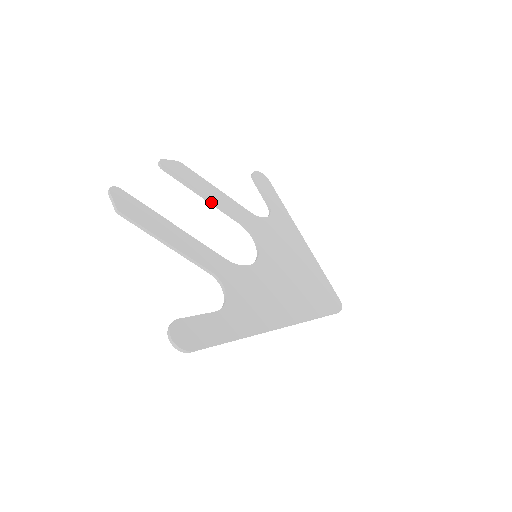
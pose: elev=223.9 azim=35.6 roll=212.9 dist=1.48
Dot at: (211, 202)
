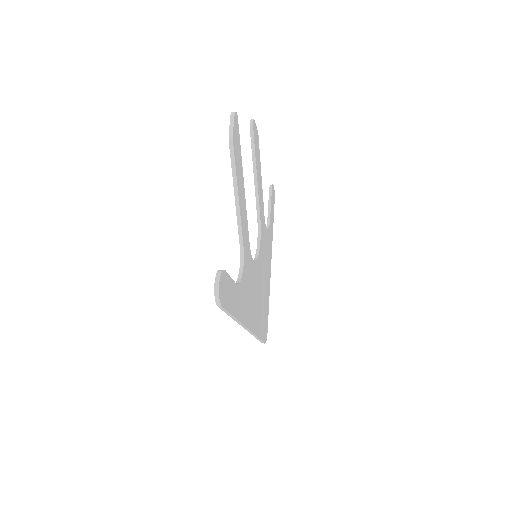
Dot at: (257, 186)
